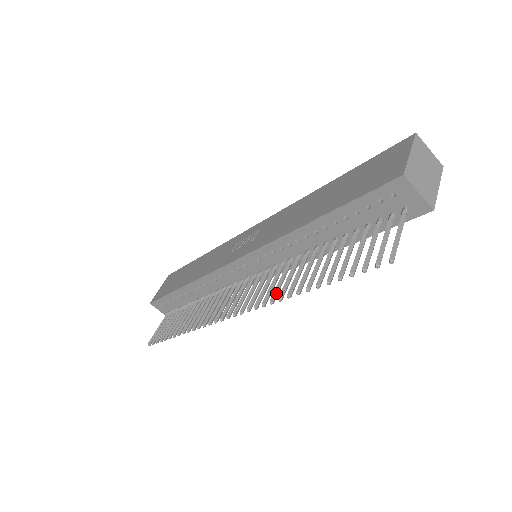
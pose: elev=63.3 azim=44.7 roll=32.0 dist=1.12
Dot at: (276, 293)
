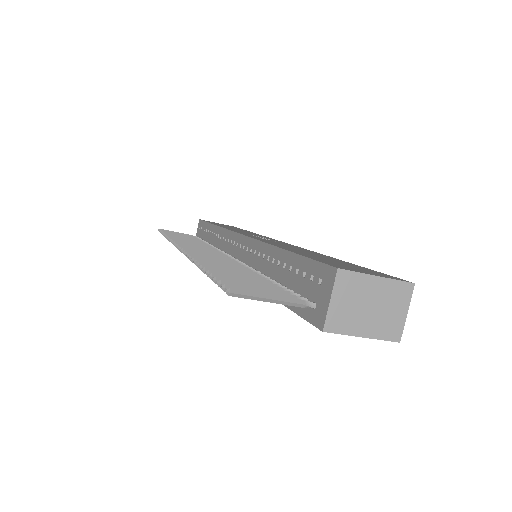
Dot at: occluded
